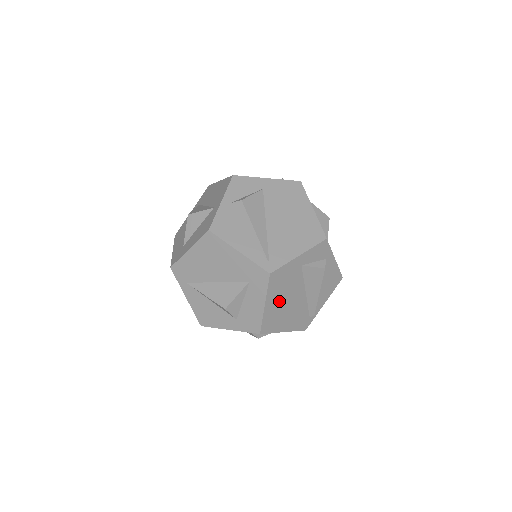
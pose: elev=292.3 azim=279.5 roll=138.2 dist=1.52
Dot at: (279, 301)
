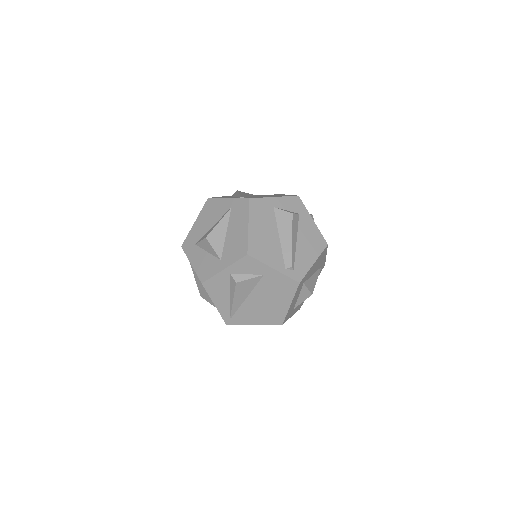
Dot at: occluded
